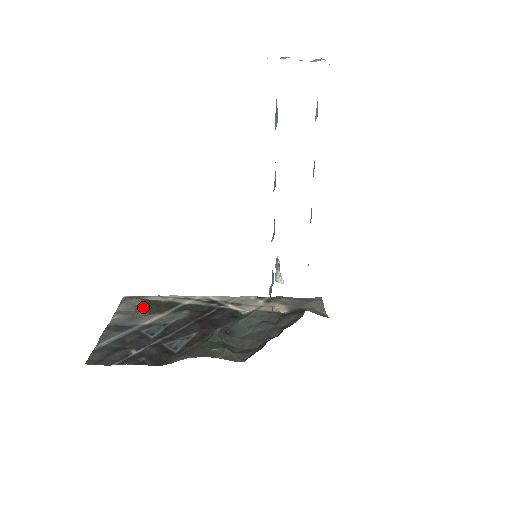
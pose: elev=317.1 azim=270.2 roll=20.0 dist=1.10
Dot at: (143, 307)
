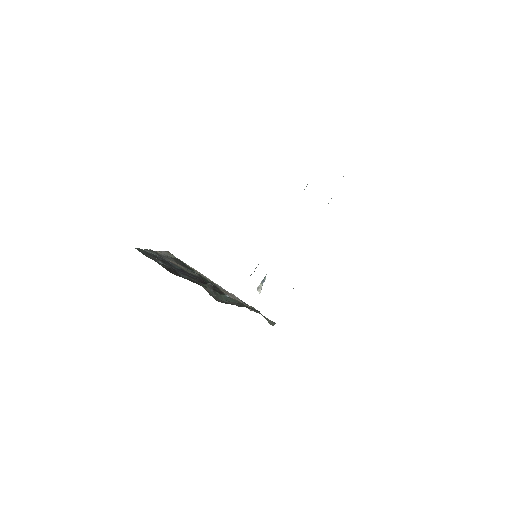
Dot at: (175, 259)
